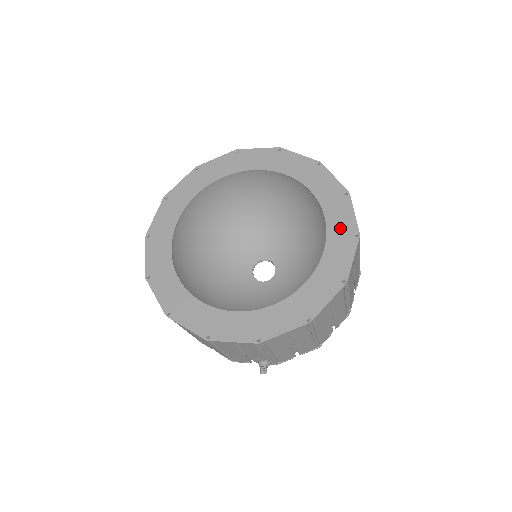
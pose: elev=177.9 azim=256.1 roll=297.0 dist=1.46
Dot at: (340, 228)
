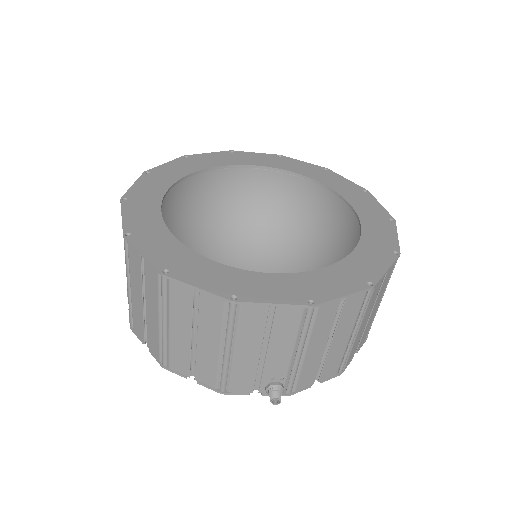
Dot at: (371, 213)
